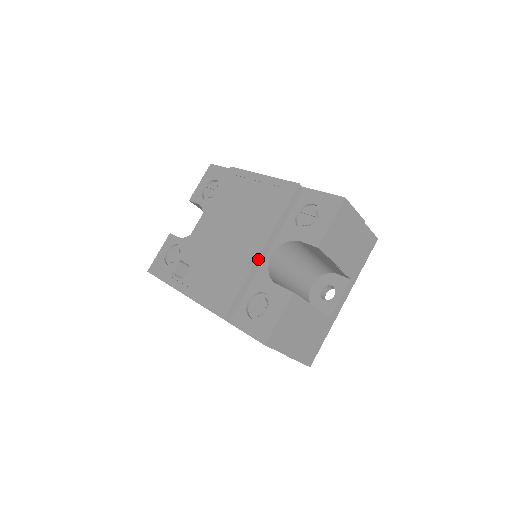
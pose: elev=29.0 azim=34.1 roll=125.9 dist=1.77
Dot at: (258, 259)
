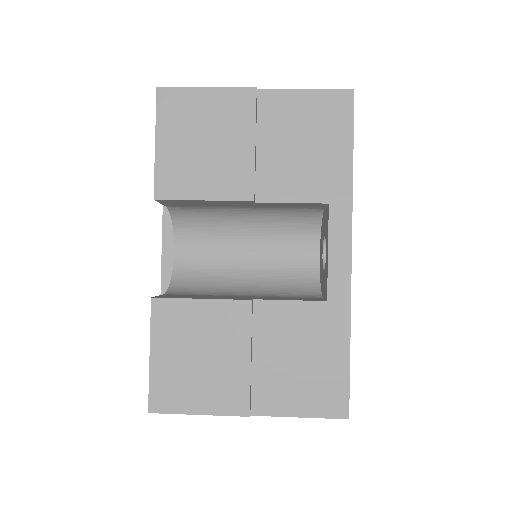
Dot at: (164, 268)
